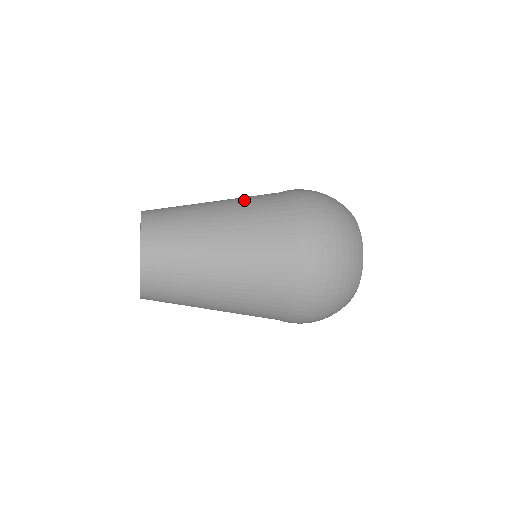
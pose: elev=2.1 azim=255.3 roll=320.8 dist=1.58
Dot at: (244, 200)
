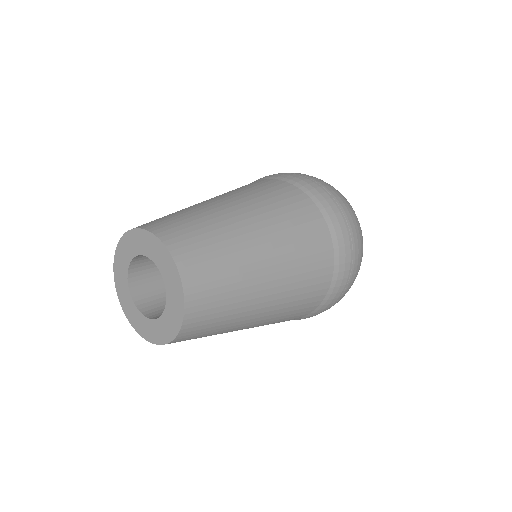
Dot at: (286, 227)
